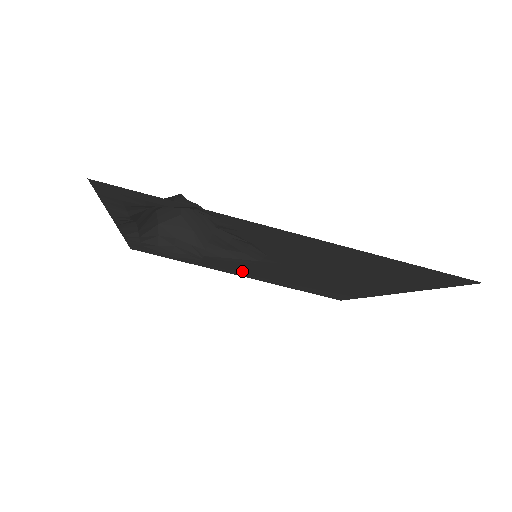
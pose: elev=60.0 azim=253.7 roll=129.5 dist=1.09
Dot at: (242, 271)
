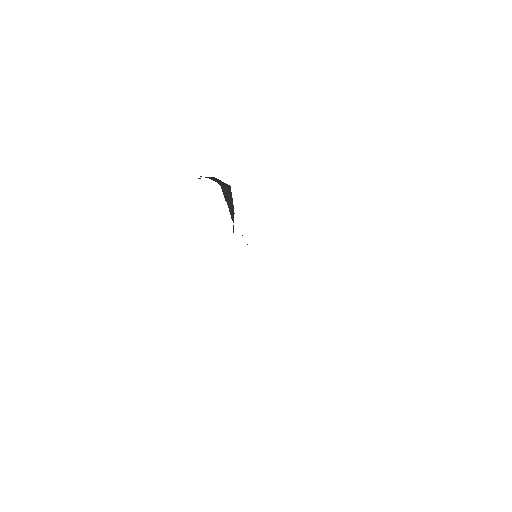
Dot at: occluded
